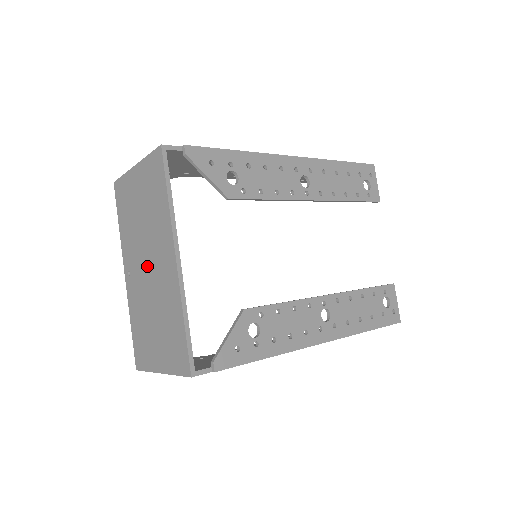
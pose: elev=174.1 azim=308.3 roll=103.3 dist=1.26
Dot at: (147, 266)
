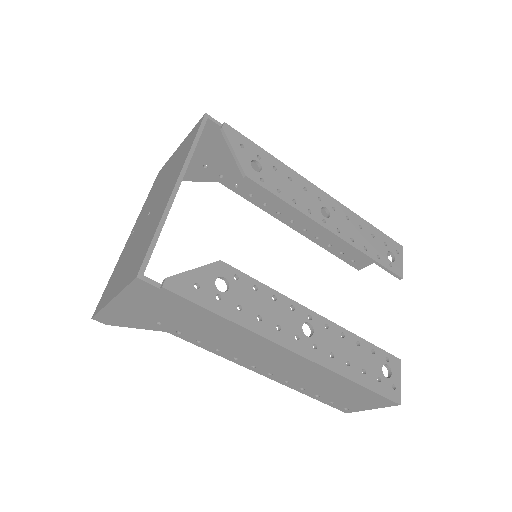
Dot at: (150, 211)
